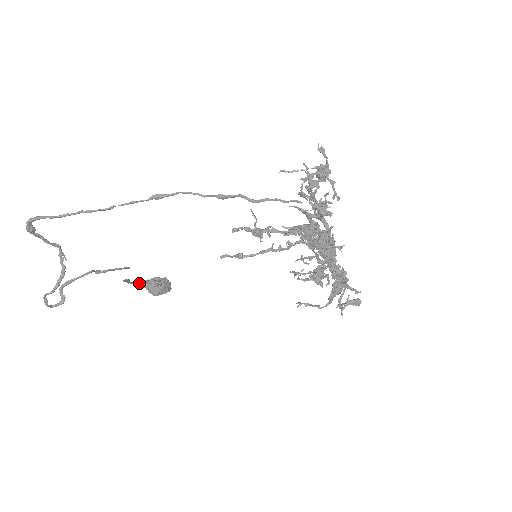
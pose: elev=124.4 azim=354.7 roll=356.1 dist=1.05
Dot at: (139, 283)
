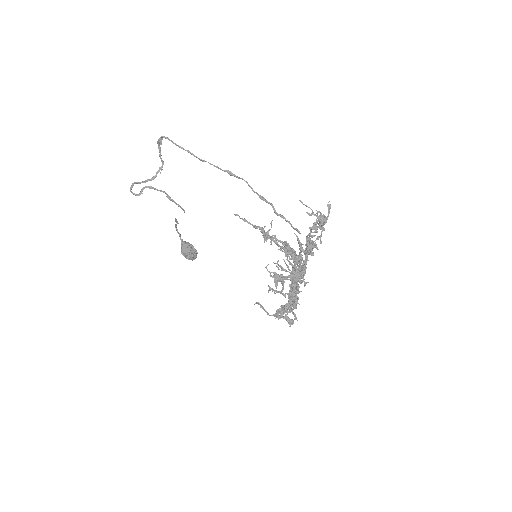
Dot at: occluded
